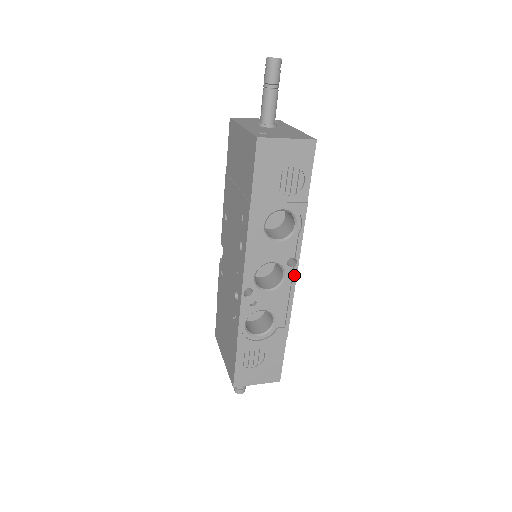
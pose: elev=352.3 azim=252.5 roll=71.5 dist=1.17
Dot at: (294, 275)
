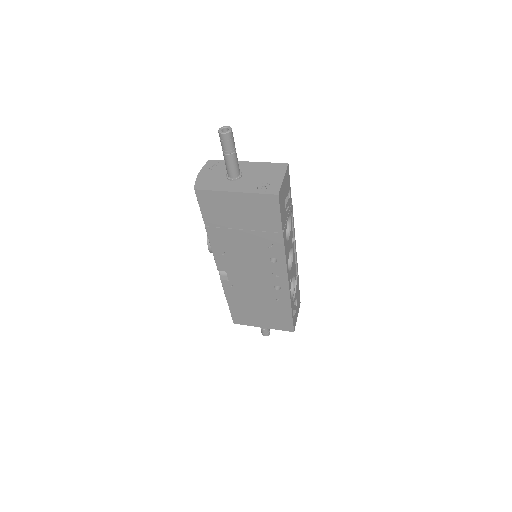
Dot at: (295, 245)
